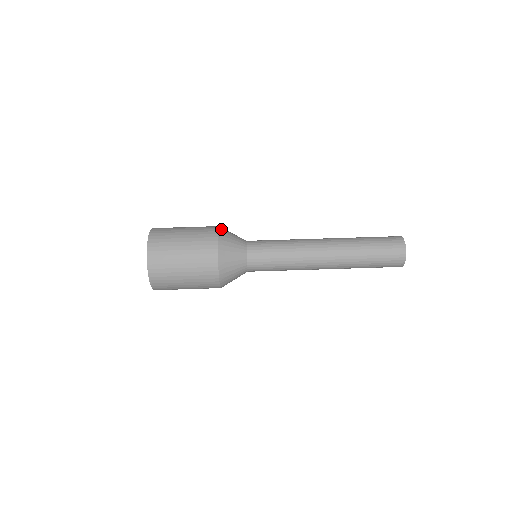
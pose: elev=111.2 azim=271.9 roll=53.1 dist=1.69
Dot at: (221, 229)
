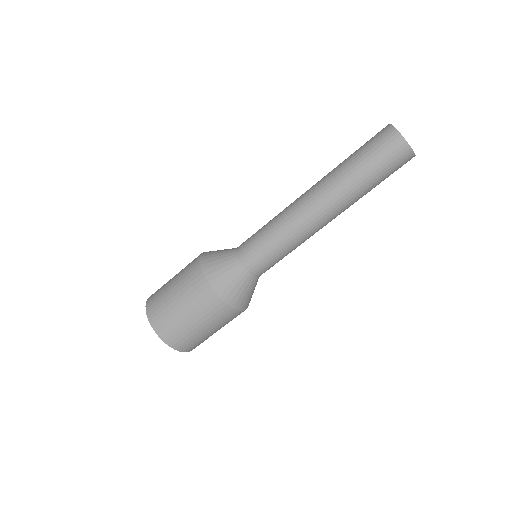
Dot at: (204, 265)
